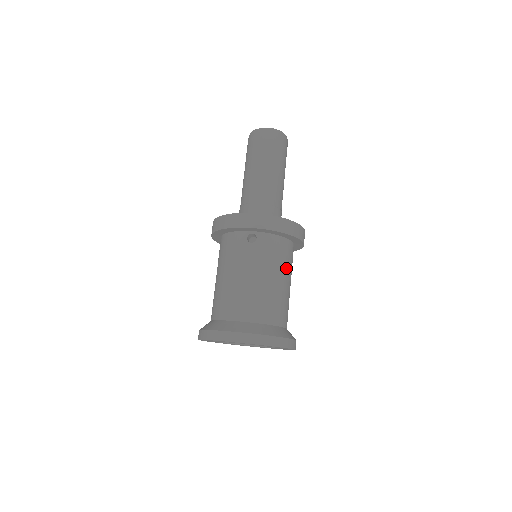
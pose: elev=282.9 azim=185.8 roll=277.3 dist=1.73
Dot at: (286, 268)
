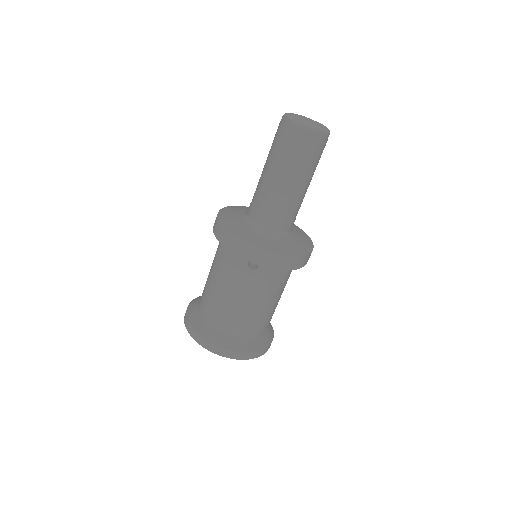
Dot at: (281, 288)
